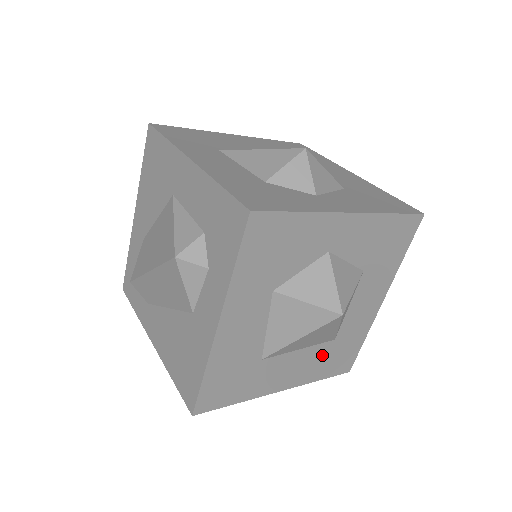
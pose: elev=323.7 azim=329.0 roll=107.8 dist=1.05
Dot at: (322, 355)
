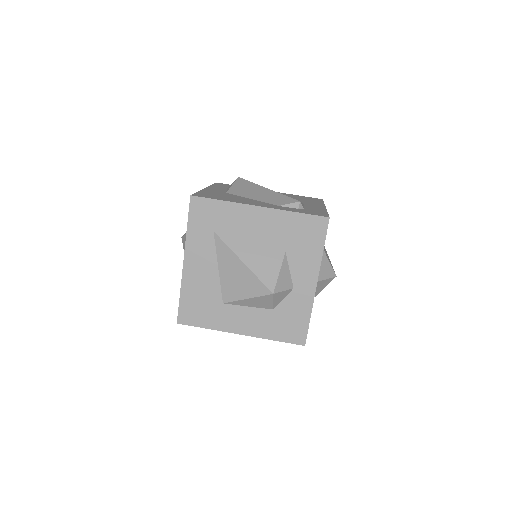
Dot at: occluded
